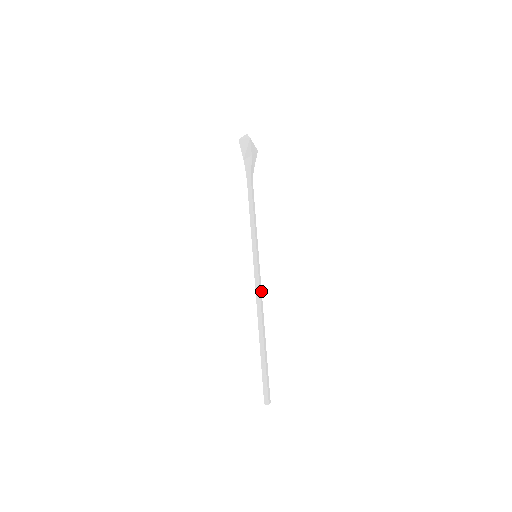
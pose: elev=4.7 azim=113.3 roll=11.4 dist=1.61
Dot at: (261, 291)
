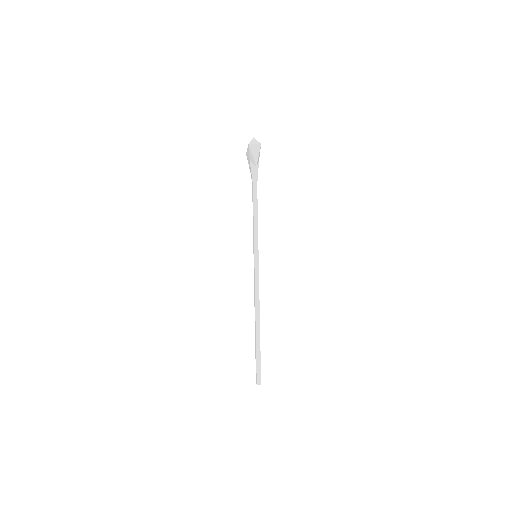
Dot at: (258, 287)
